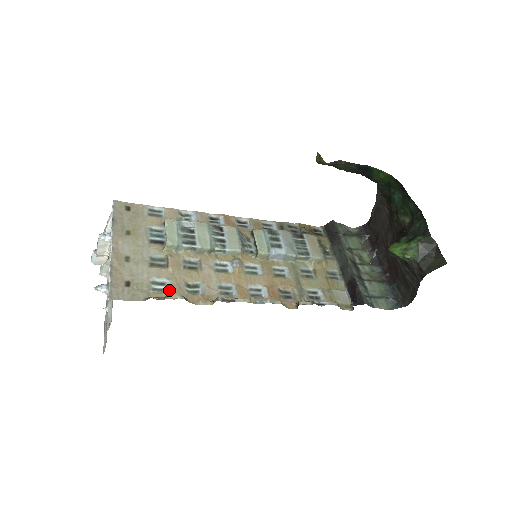
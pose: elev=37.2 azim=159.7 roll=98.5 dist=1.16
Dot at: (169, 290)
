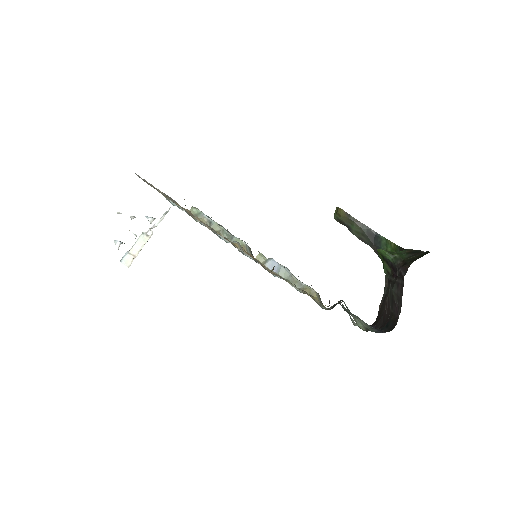
Dot at: (176, 203)
